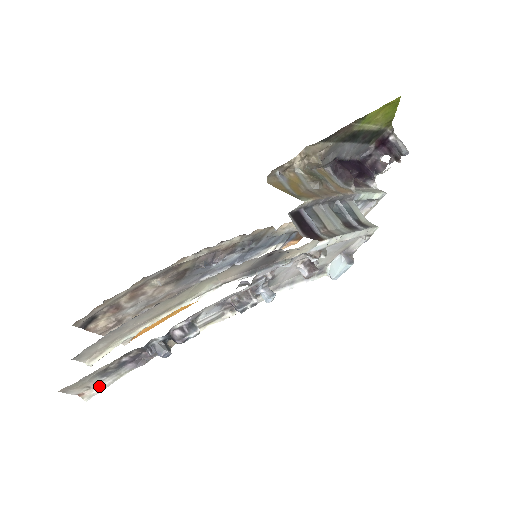
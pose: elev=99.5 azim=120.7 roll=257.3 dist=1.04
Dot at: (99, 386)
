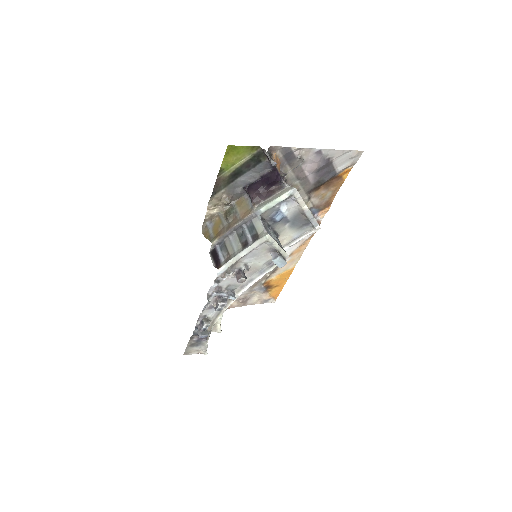
Dot at: (202, 349)
